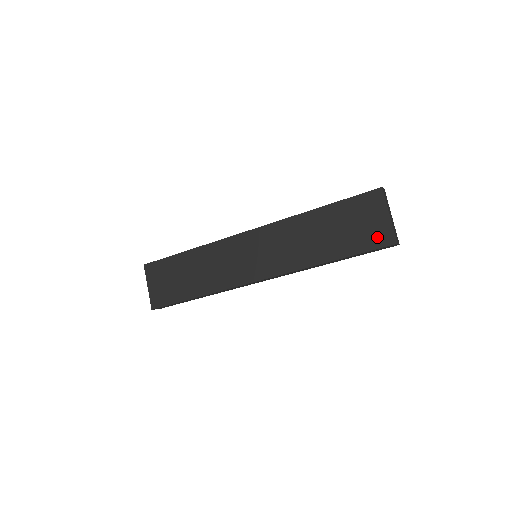
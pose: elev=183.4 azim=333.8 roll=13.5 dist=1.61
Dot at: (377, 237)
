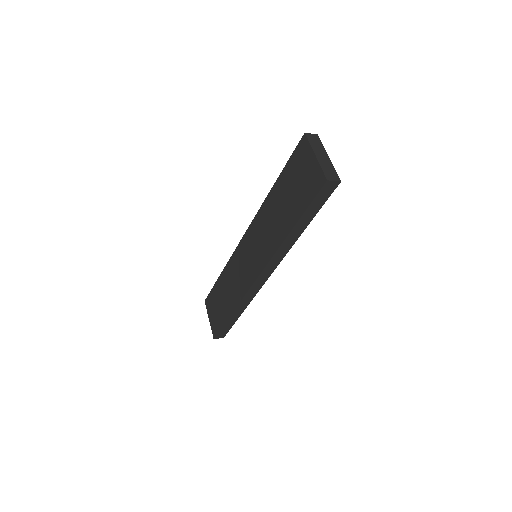
Dot at: (313, 184)
